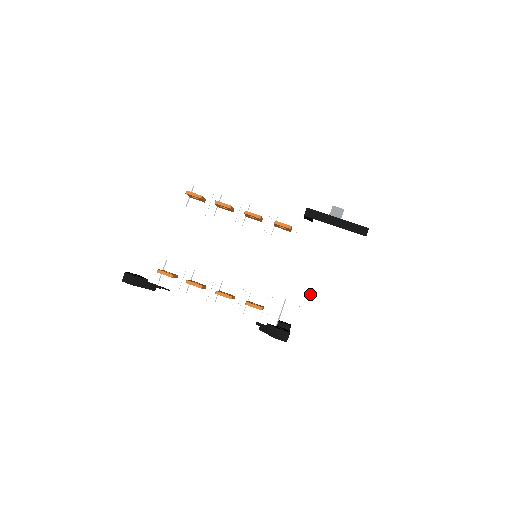
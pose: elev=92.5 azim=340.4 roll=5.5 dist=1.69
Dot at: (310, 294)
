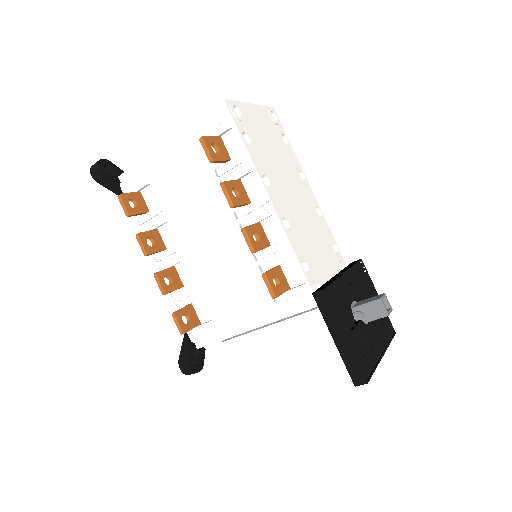
Dot at: (246, 365)
